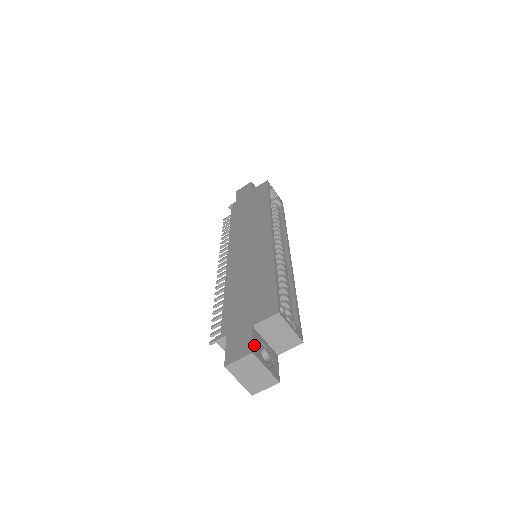
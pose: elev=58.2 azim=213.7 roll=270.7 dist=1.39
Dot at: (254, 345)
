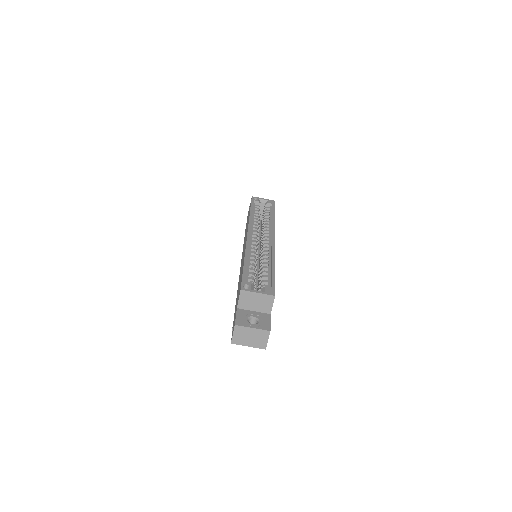
Dot at: (238, 319)
